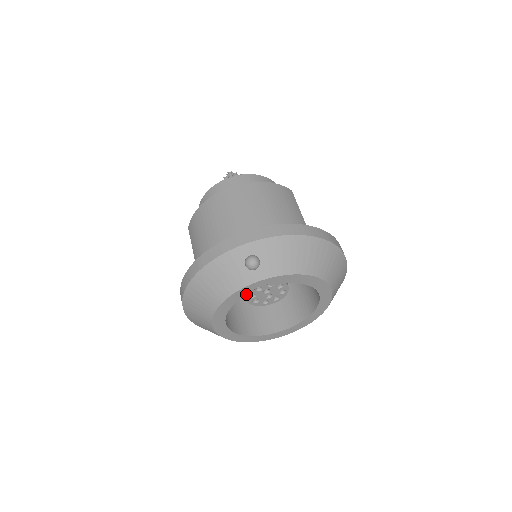
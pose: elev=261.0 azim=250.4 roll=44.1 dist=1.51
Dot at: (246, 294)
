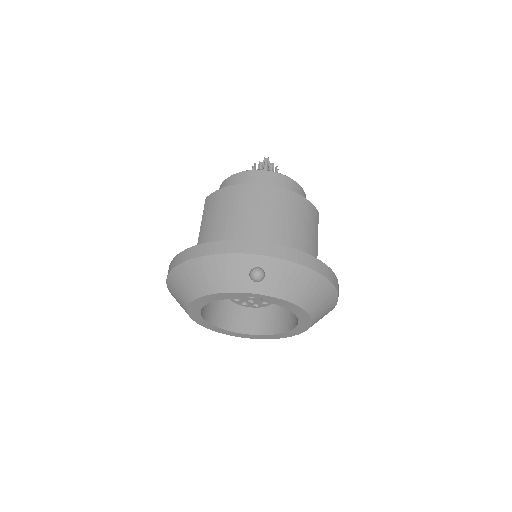
Dot at: (236, 297)
